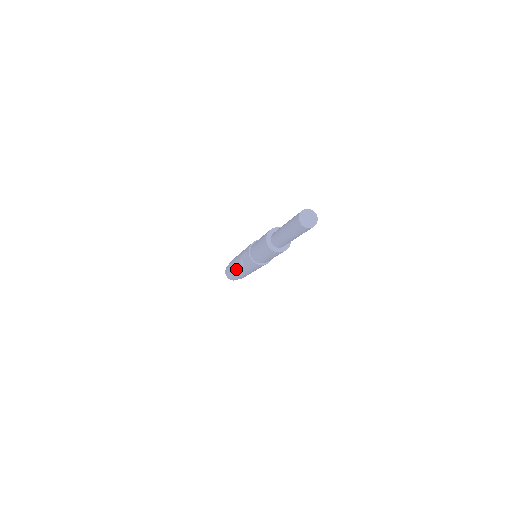
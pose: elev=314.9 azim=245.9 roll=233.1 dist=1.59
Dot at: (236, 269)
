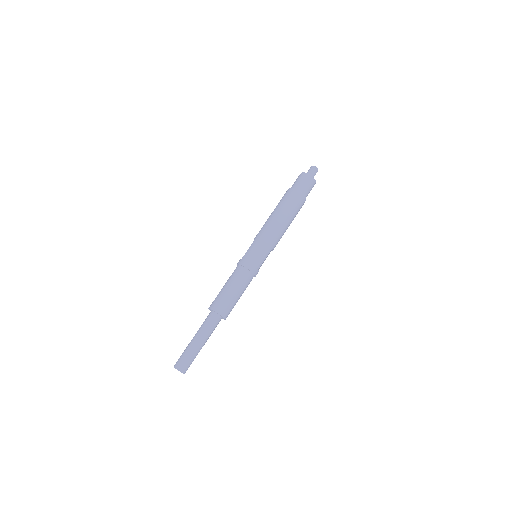
Dot at: occluded
